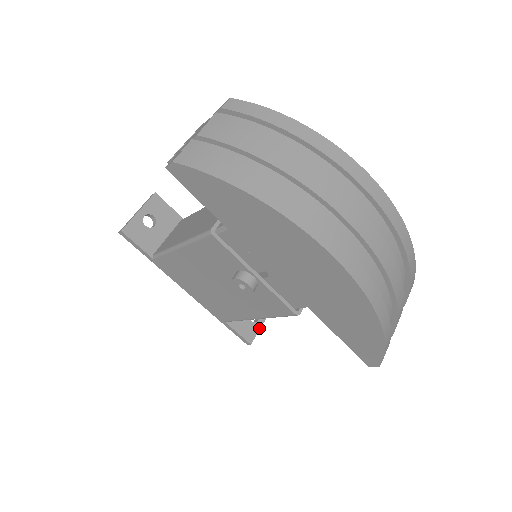
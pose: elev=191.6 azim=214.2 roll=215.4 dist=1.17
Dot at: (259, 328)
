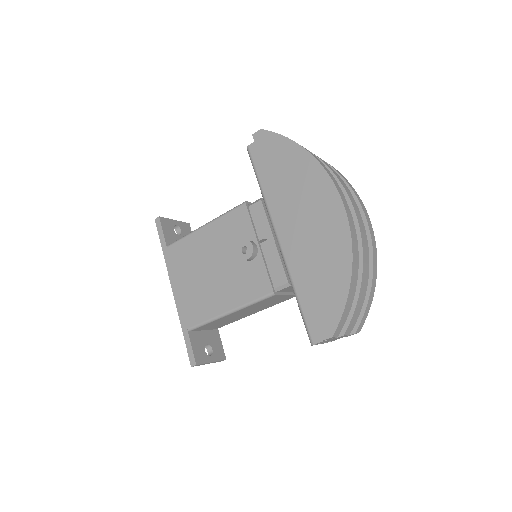
Dot at: (208, 361)
